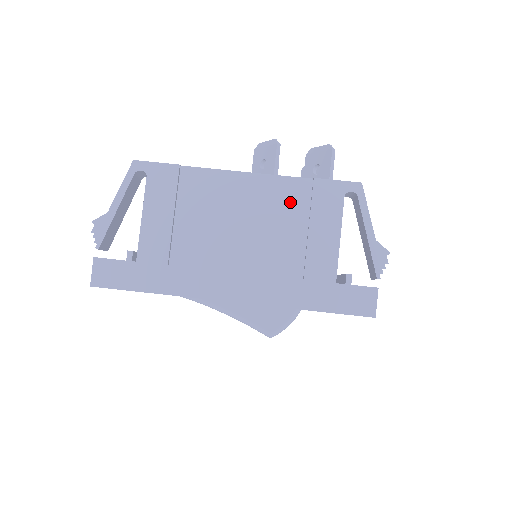
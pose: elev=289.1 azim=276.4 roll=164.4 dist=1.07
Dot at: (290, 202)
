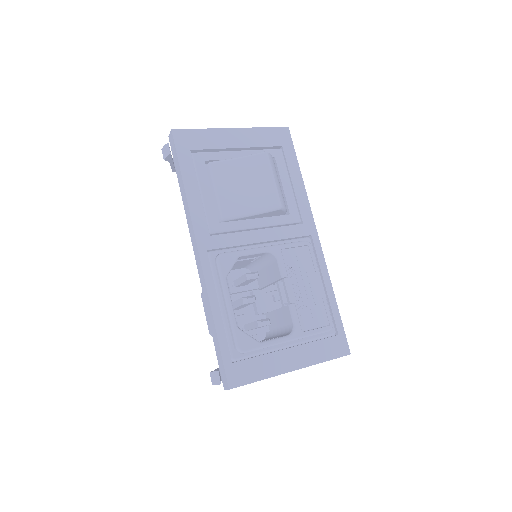
Dot at: occluded
